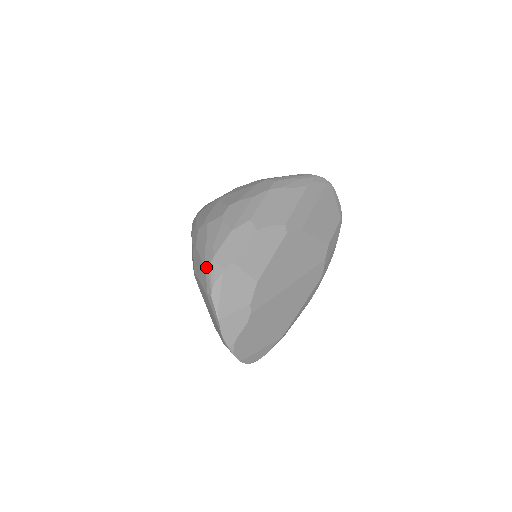
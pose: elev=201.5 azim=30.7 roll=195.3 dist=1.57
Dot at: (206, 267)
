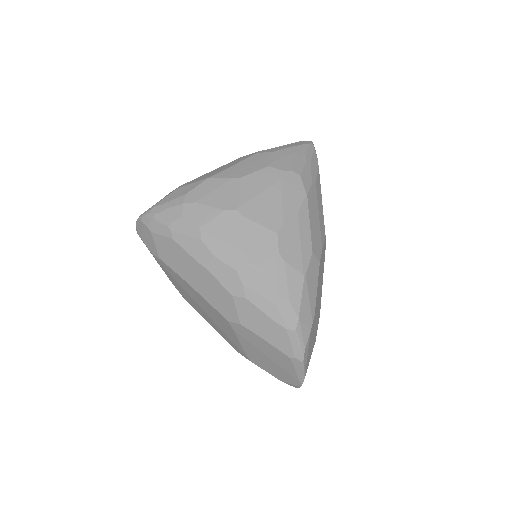
Dot at: (291, 332)
